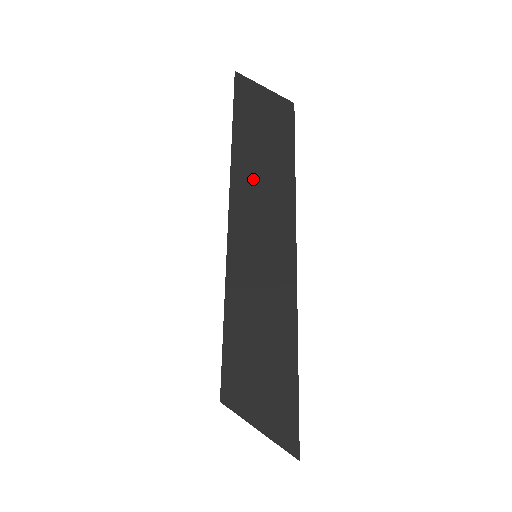
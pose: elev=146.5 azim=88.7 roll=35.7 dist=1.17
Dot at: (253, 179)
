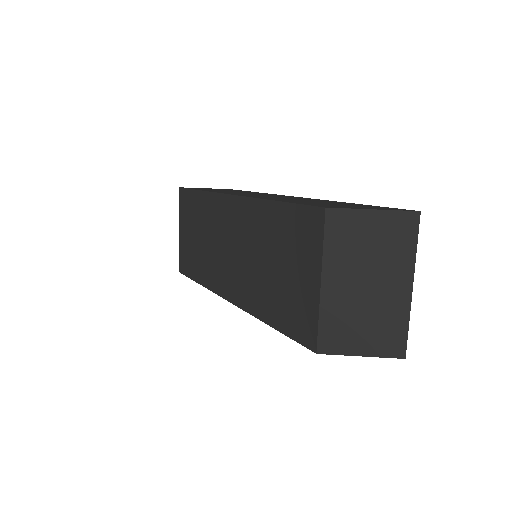
Dot at: occluded
